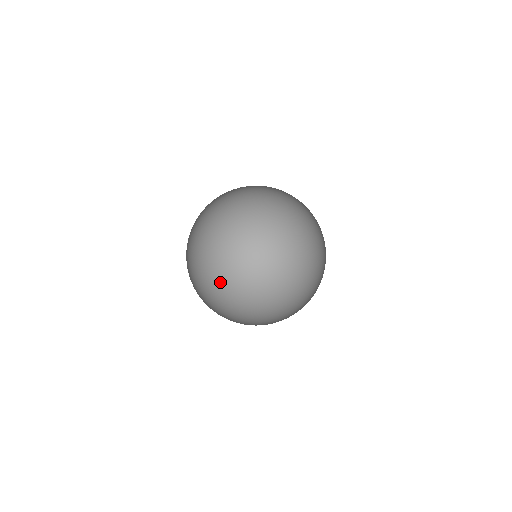
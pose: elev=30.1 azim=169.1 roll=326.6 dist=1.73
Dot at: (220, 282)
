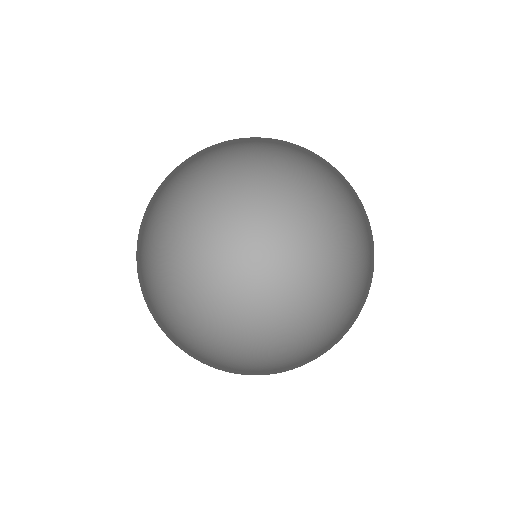
Dot at: (254, 234)
